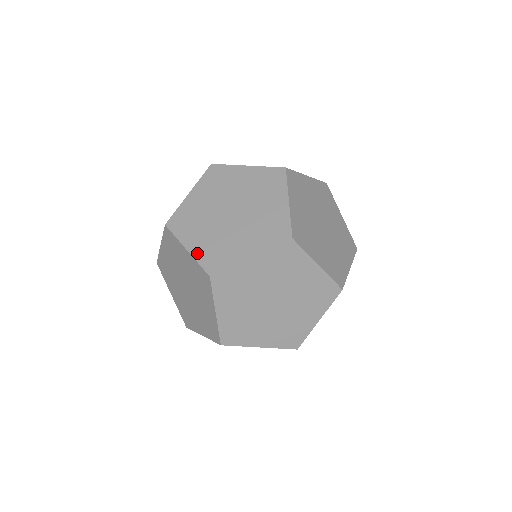
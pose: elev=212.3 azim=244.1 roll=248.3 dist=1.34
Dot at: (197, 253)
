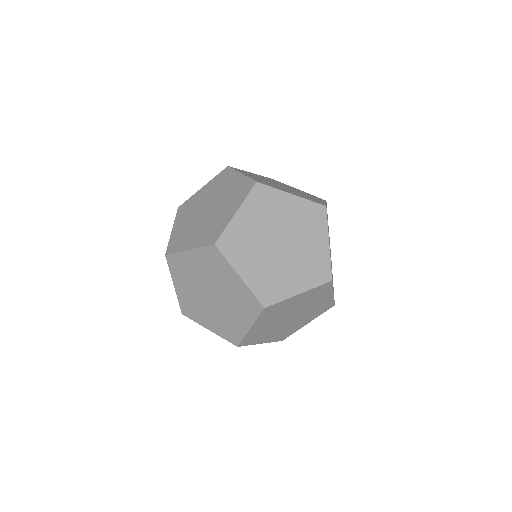
Dot at: (251, 282)
